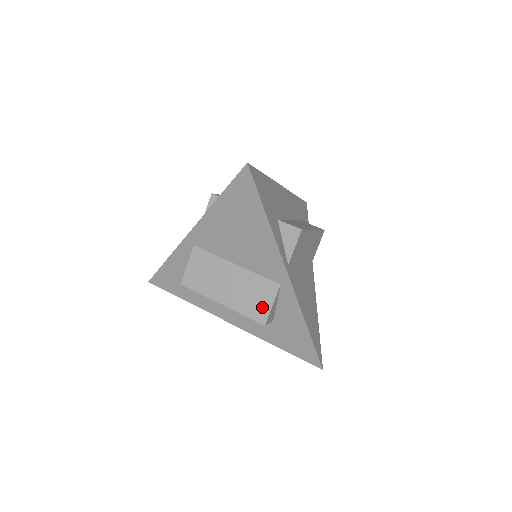
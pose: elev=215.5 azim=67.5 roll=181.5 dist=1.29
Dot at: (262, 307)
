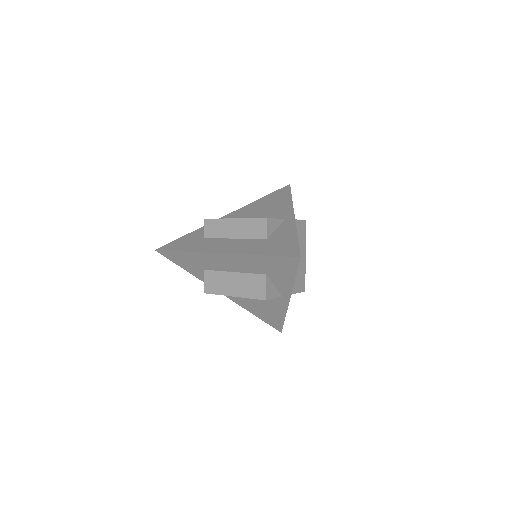
Dot at: occluded
